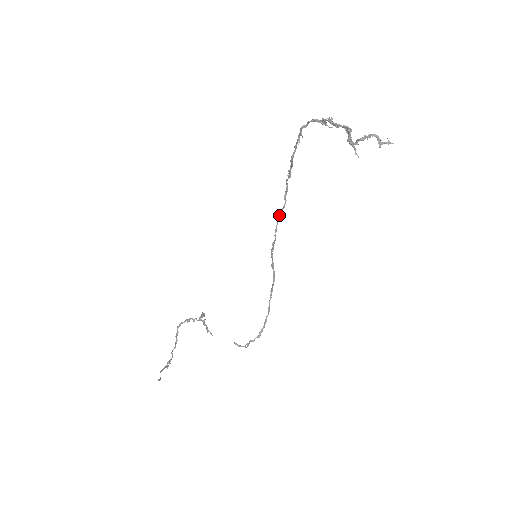
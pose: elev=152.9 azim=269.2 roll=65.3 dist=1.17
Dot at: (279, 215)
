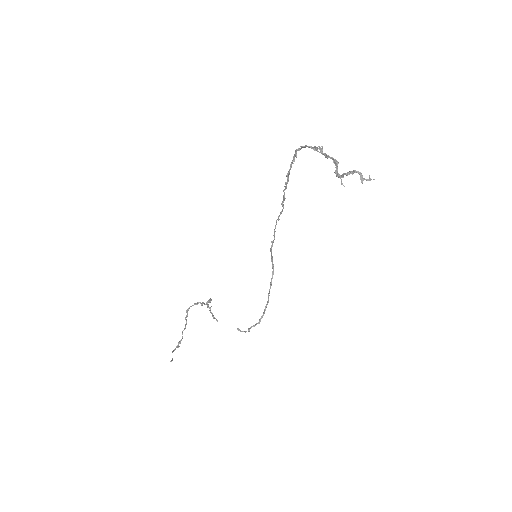
Dot at: occluded
